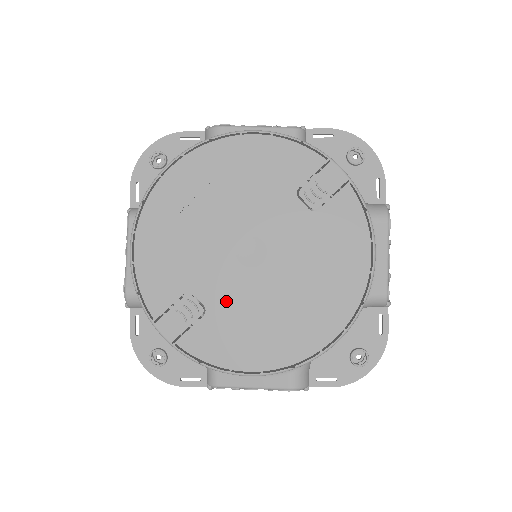
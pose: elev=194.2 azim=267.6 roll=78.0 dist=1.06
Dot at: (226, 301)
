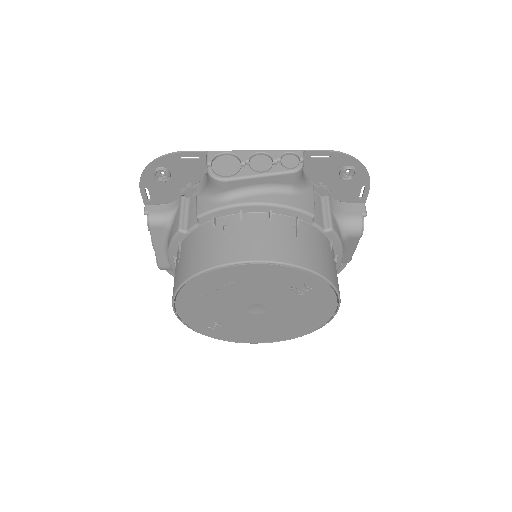
Dot at: (240, 324)
